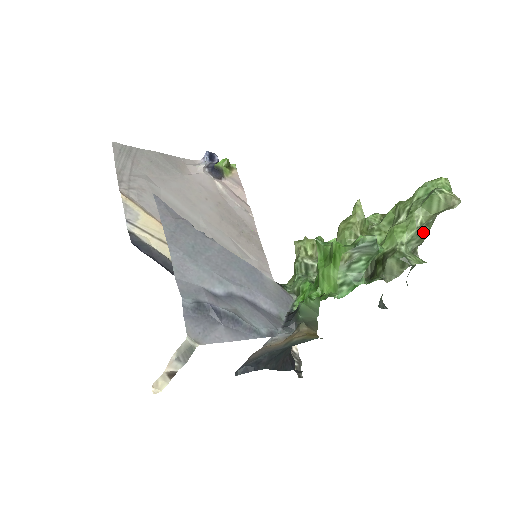
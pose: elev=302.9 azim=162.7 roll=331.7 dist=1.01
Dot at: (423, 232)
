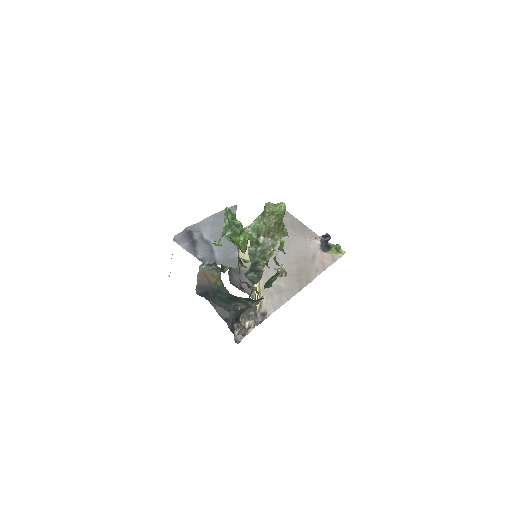
Dot at: (261, 227)
